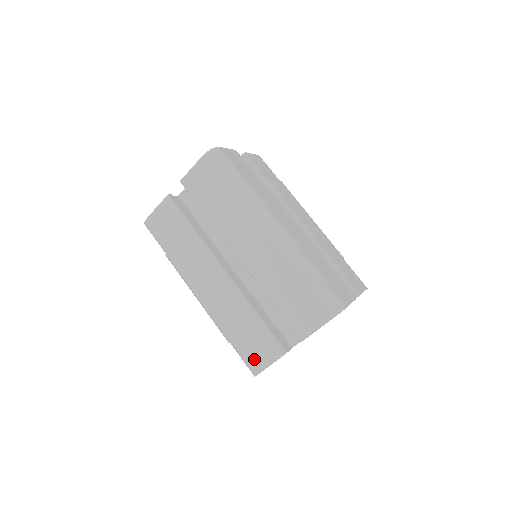
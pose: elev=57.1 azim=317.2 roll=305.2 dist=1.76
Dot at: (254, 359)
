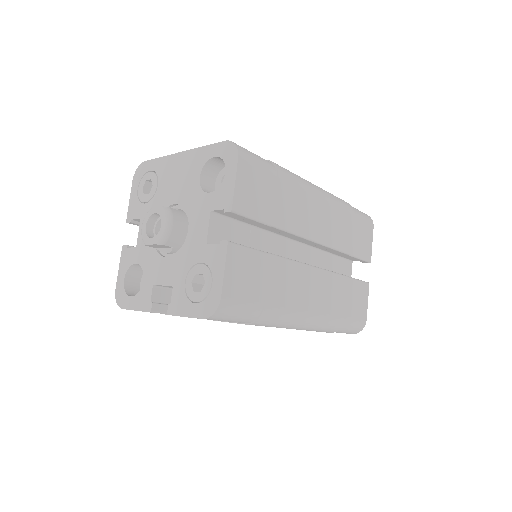
Dot at: occluded
